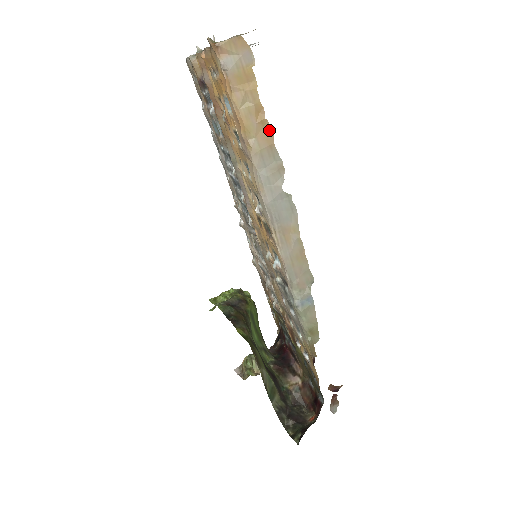
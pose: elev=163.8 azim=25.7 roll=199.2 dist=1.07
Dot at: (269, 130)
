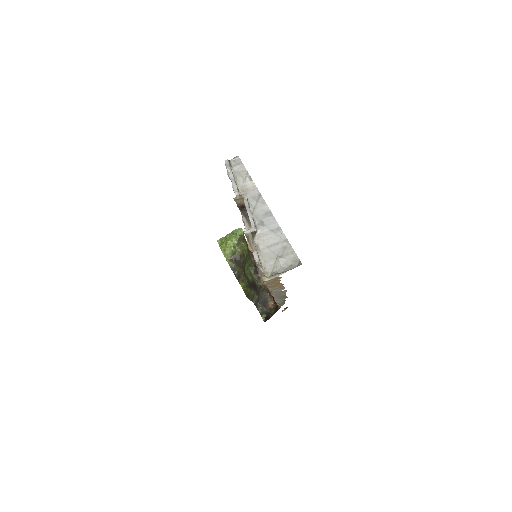
Dot at: (282, 285)
